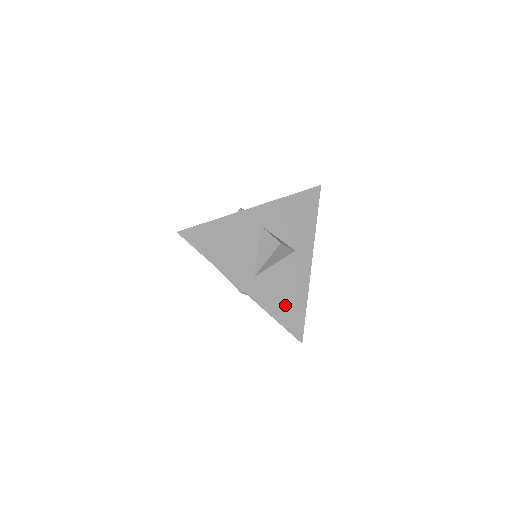
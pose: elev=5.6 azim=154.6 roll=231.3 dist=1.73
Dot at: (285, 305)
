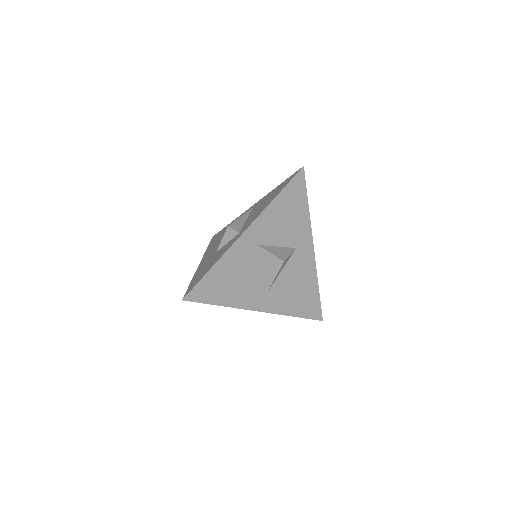
Dot at: (300, 300)
